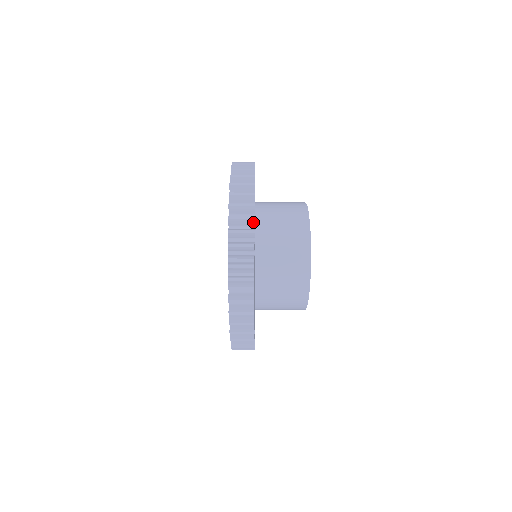
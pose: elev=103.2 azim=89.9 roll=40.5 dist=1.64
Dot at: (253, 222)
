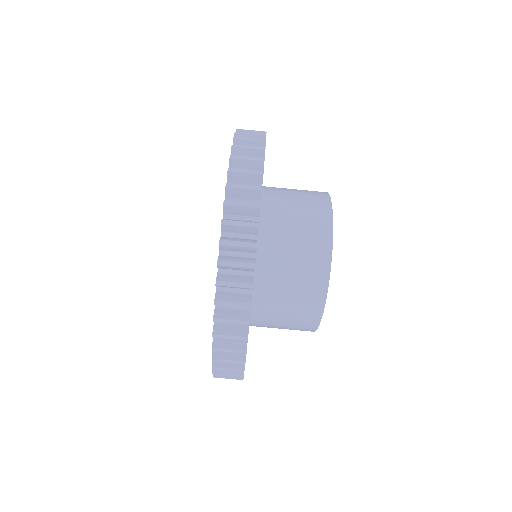
Dot at: (256, 231)
